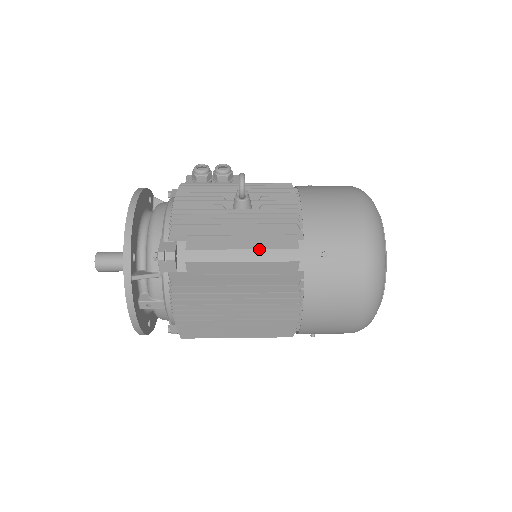
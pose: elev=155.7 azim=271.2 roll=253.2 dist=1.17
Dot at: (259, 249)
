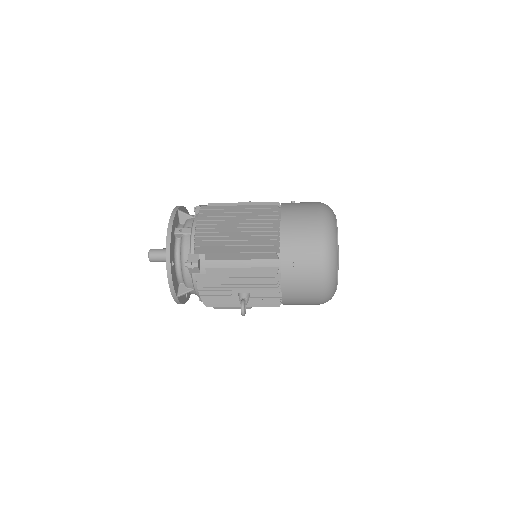
Dot at: occluded
